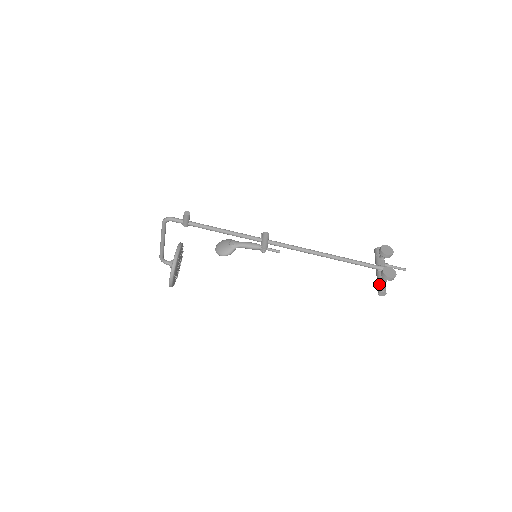
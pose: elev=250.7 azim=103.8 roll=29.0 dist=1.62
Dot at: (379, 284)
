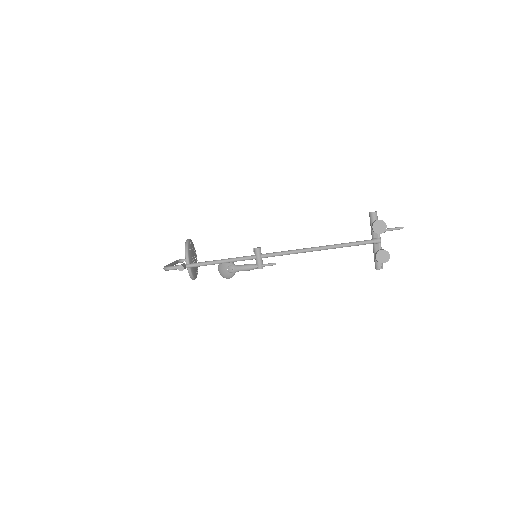
Dot at: (375, 261)
